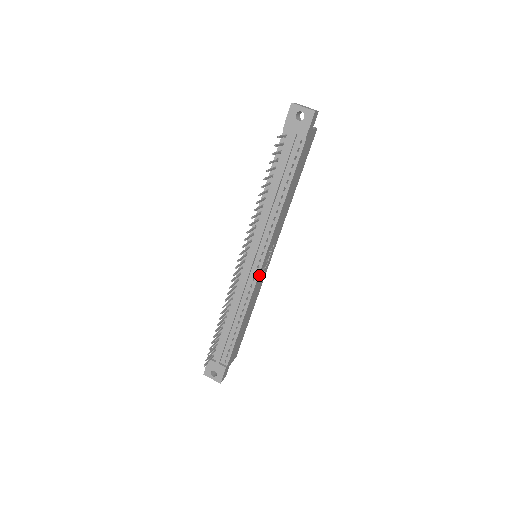
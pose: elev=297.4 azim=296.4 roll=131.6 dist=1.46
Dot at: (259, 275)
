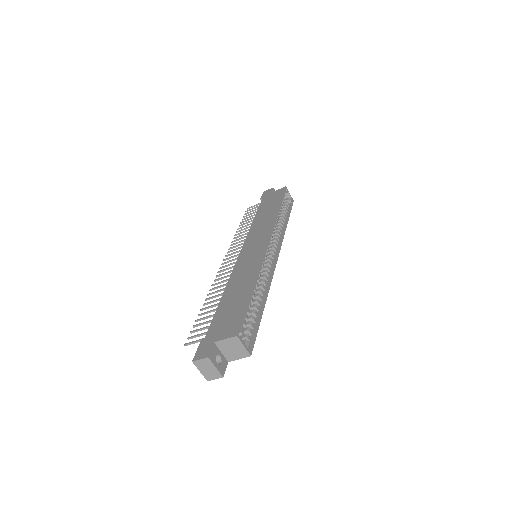
Dot at: occluded
